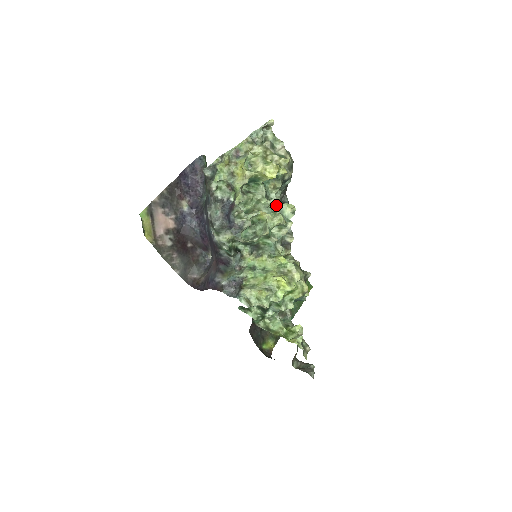
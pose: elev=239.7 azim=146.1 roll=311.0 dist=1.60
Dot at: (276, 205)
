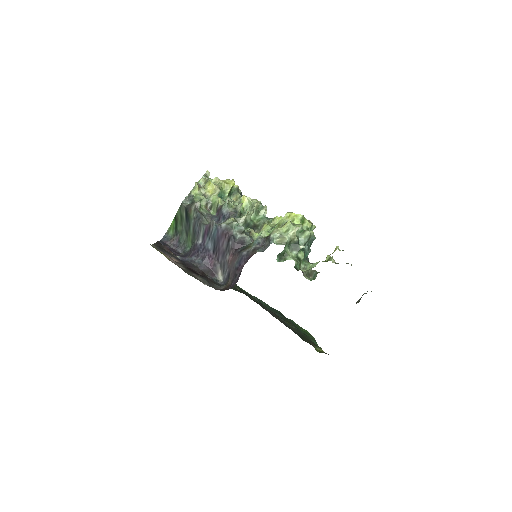
Dot at: occluded
